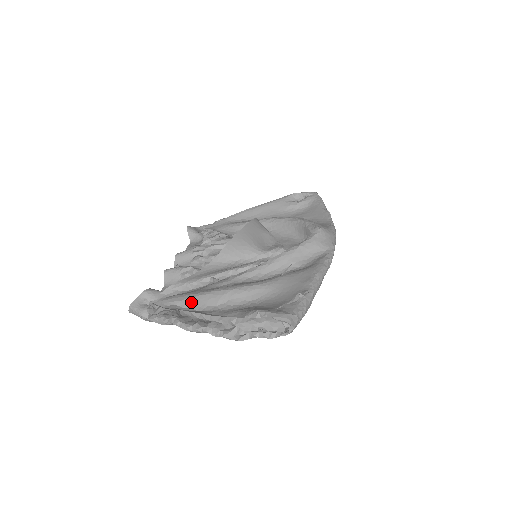
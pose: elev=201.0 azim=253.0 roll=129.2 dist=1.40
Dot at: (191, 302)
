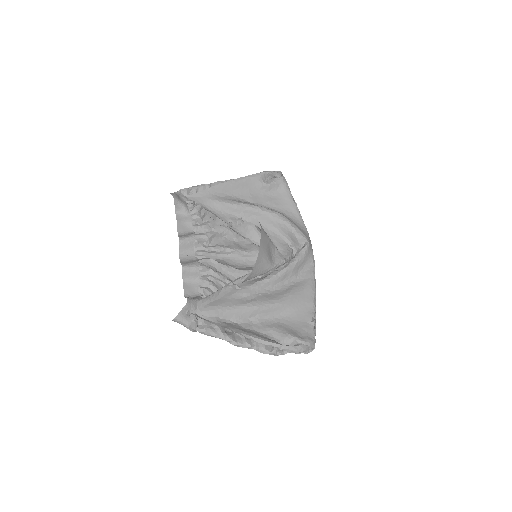
Dot at: (228, 315)
